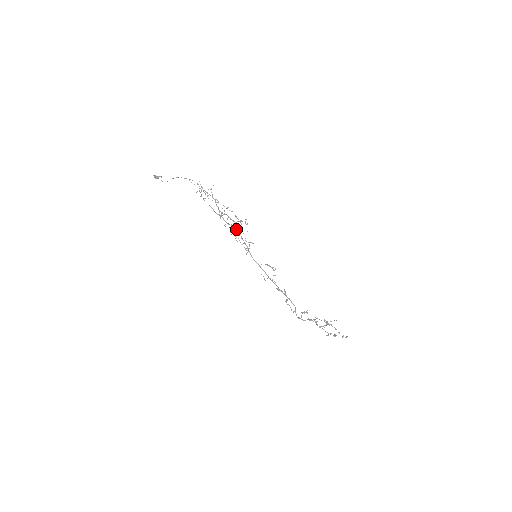
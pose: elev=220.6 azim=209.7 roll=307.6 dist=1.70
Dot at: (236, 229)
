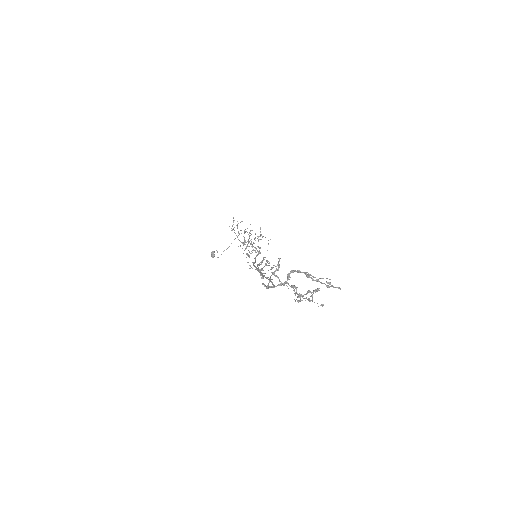
Dot at: (248, 240)
